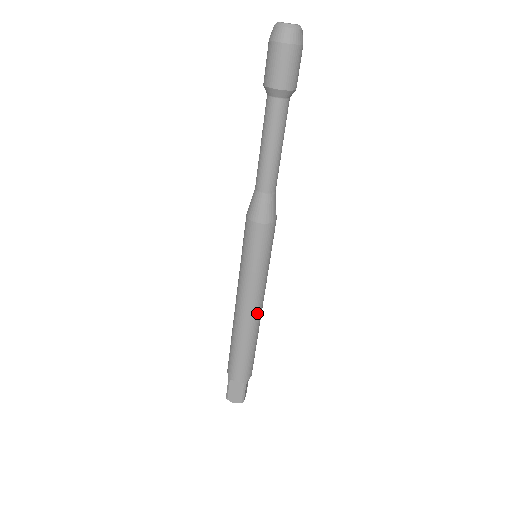
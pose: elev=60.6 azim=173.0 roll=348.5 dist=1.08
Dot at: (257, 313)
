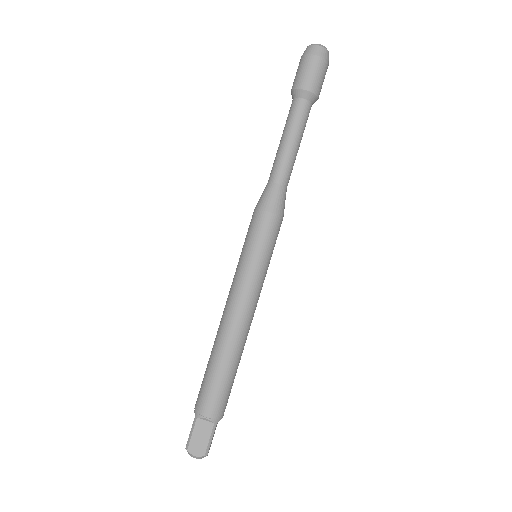
Dot at: (247, 322)
